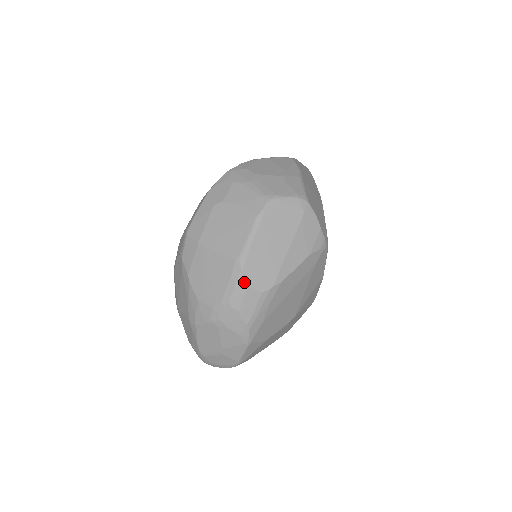
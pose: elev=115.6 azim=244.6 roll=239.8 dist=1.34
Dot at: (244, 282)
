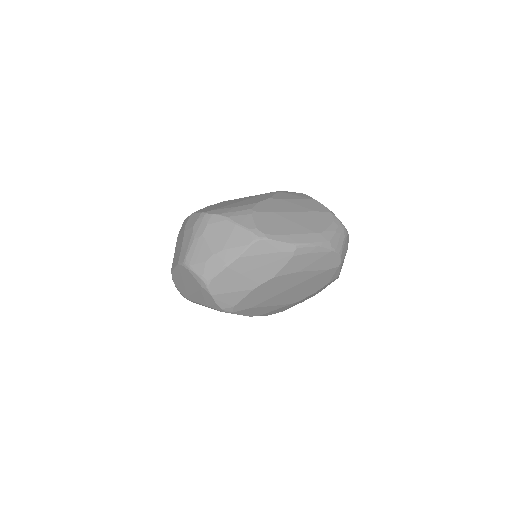
Dot at: (173, 281)
